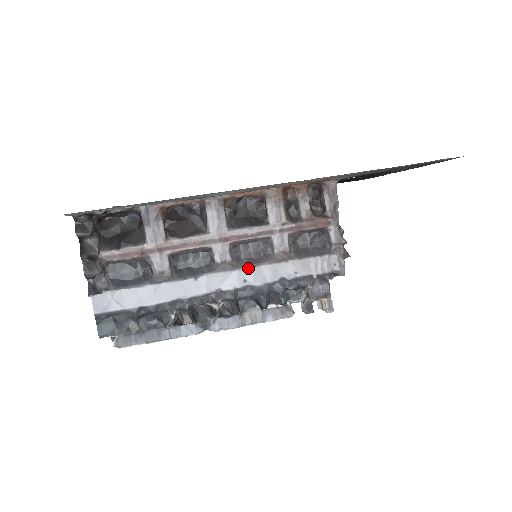
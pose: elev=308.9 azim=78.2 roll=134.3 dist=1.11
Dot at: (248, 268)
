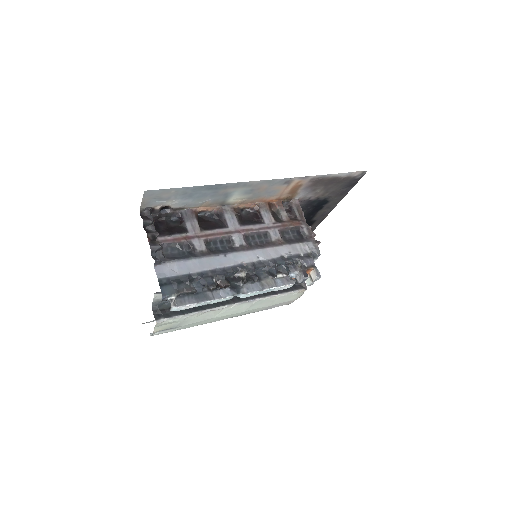
Dot at: (258, 249)
